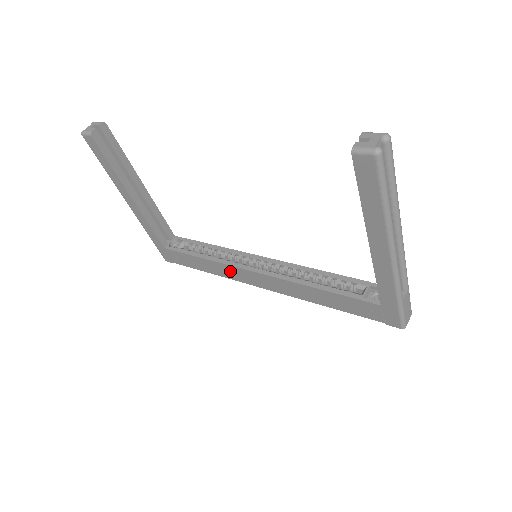
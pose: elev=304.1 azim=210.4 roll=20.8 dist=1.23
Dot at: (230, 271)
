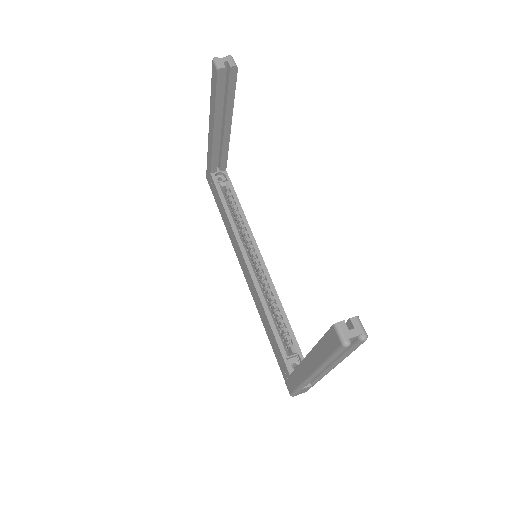
Dot at: (235, 241)
